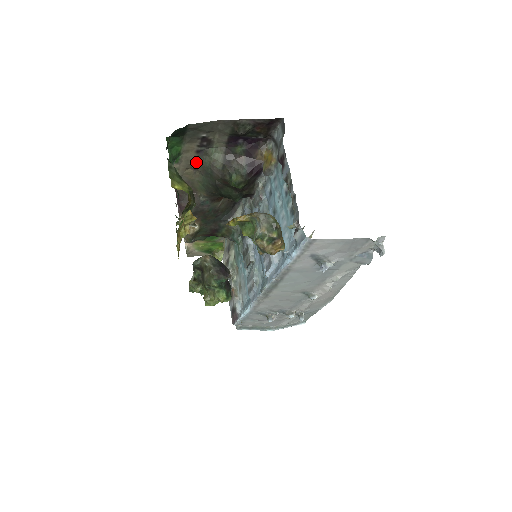
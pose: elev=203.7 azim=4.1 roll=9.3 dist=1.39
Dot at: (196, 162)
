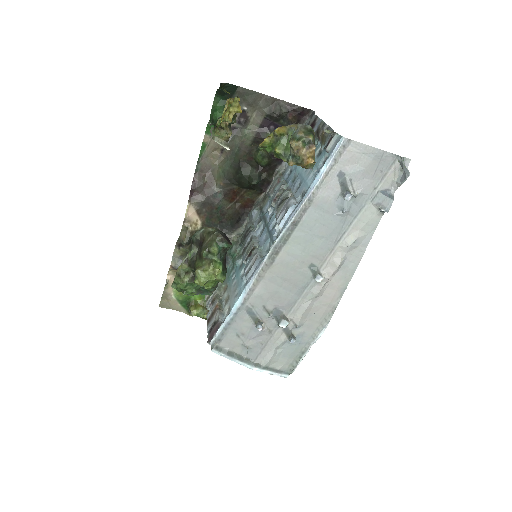
Dot at: occluded
